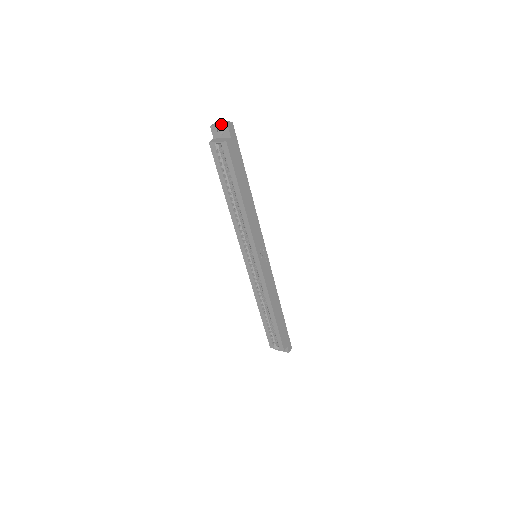
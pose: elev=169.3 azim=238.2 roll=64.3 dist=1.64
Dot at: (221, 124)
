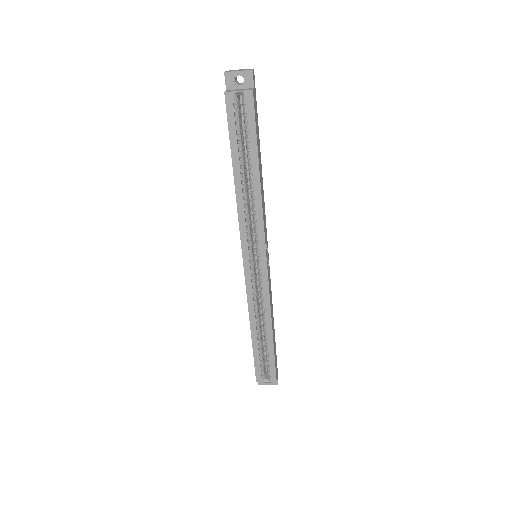
Dot at: (240, 70)
